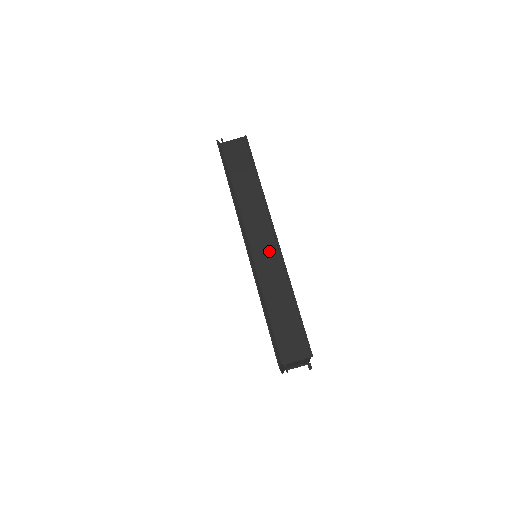
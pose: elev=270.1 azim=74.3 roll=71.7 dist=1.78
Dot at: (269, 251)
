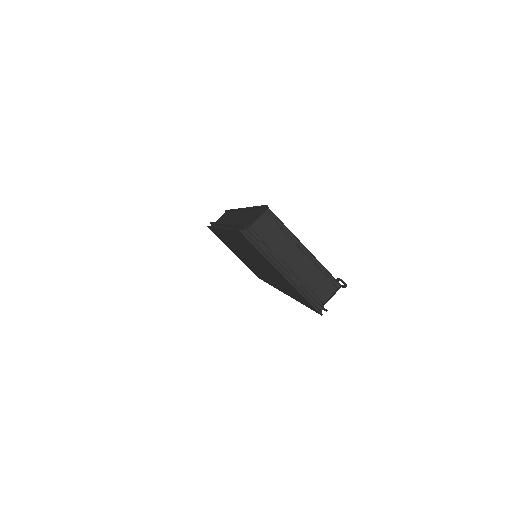
Dot at: (237, 217)
